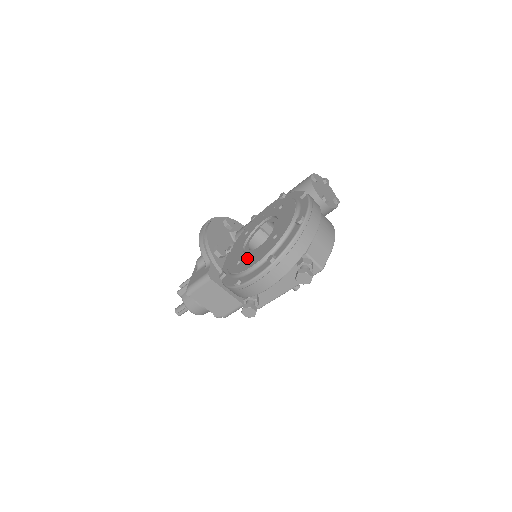
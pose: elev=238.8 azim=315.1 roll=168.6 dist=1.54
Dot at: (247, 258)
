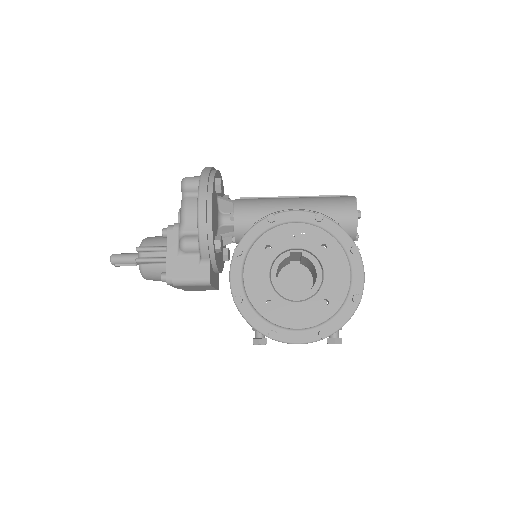
Dot at: (284, 307)
